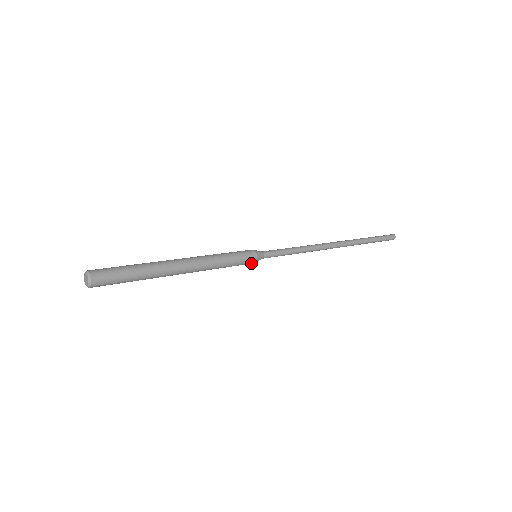
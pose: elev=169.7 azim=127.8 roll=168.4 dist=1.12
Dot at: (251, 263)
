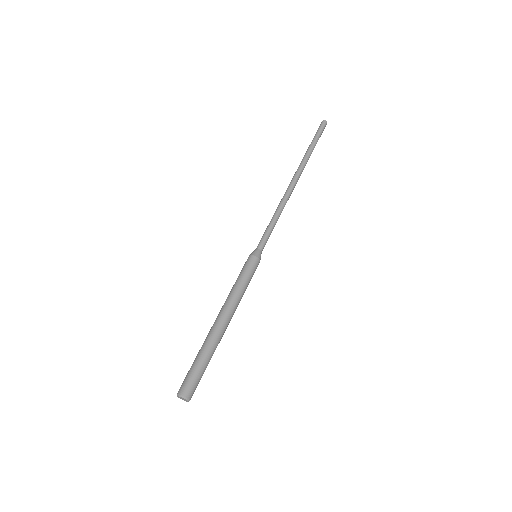
Dot at: occluded
